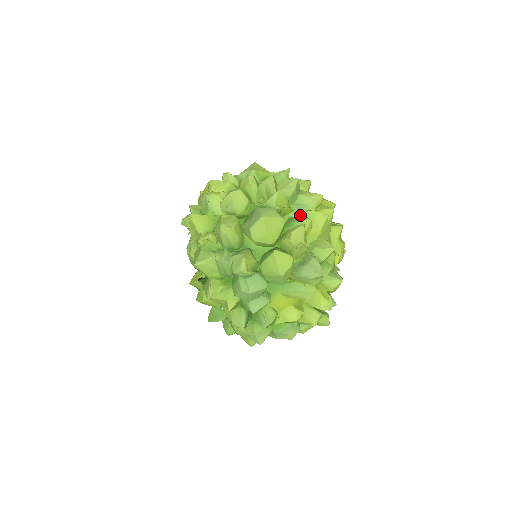
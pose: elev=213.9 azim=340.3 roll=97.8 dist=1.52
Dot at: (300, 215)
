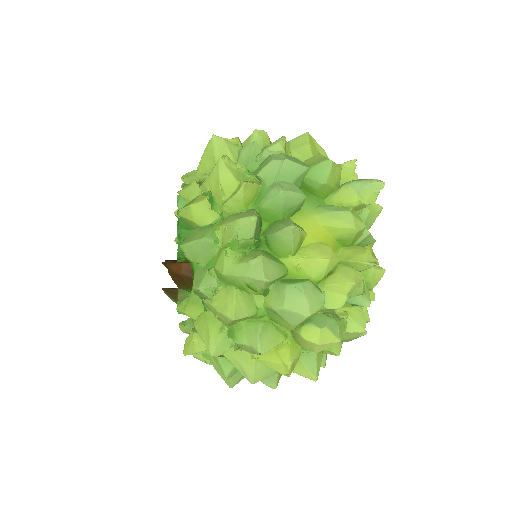
Dot at: occluded
